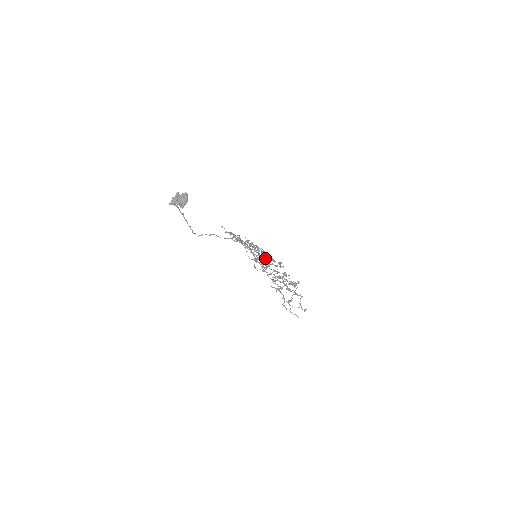
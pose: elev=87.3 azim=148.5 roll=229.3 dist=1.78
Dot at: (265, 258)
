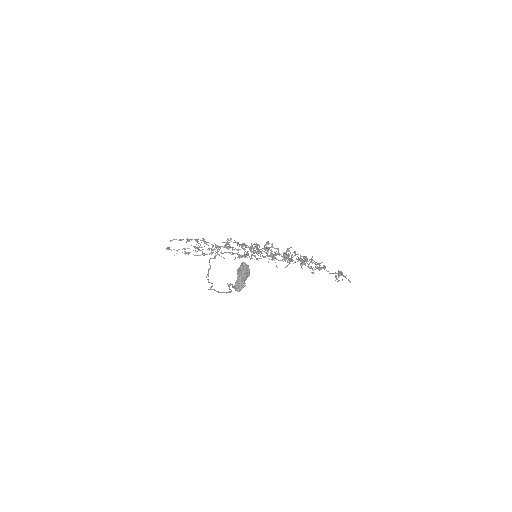
Dot at: (271, 251)
